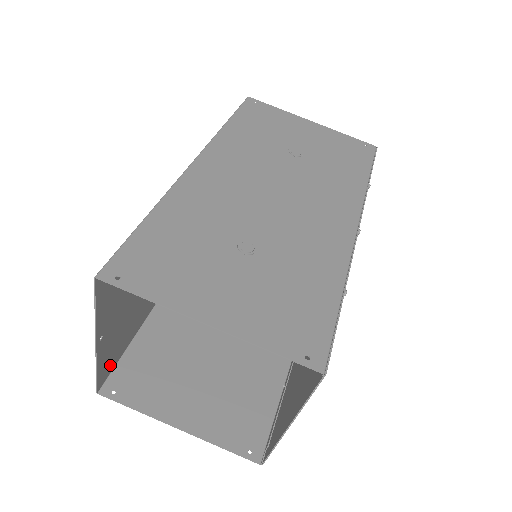
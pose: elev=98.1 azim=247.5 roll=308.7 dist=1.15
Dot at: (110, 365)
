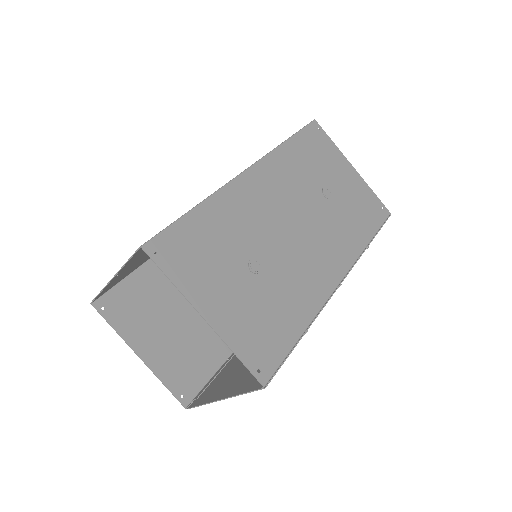
Dot at: (109, 287)
